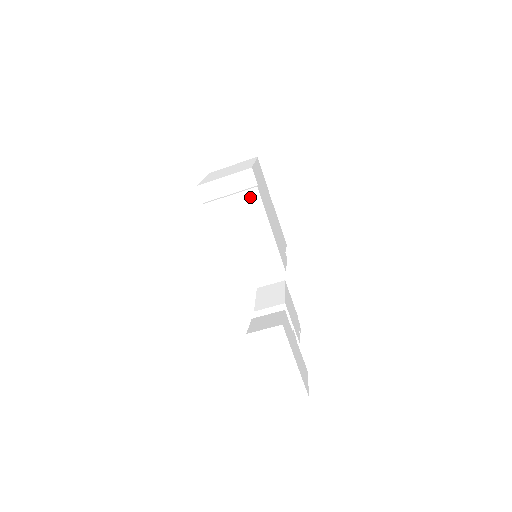
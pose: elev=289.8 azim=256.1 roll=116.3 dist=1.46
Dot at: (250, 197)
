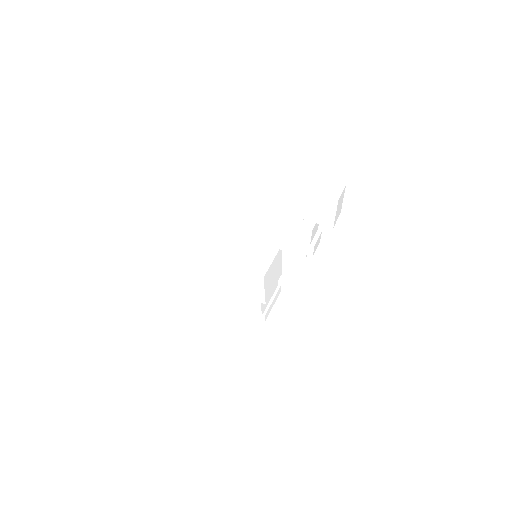
Dot at: (218, 237)
